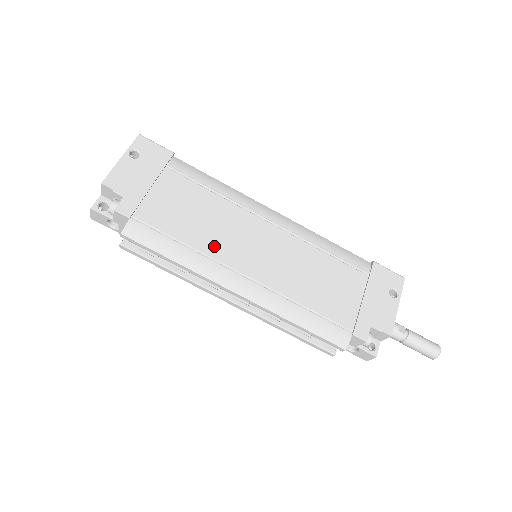
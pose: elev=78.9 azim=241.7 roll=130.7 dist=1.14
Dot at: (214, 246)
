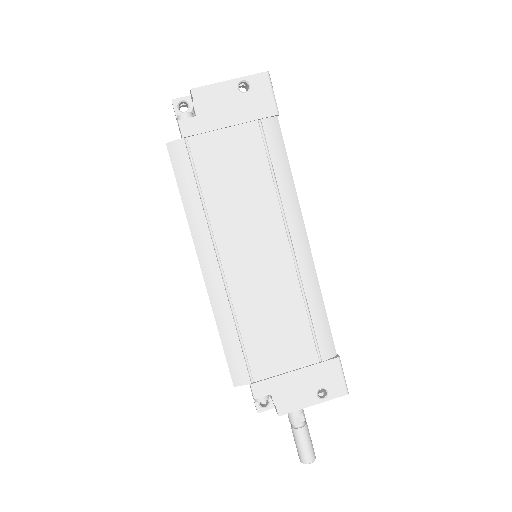
Dot at: (223, 220)
